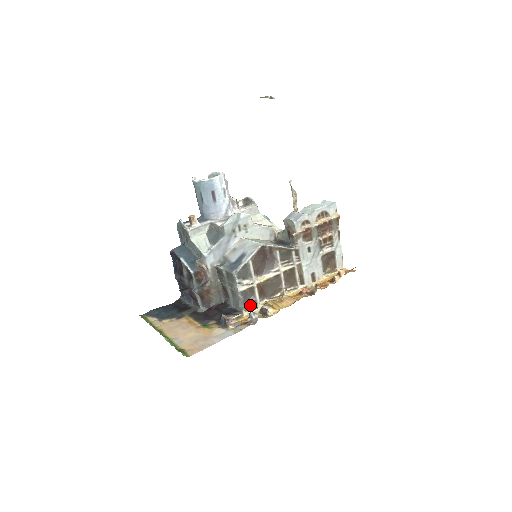
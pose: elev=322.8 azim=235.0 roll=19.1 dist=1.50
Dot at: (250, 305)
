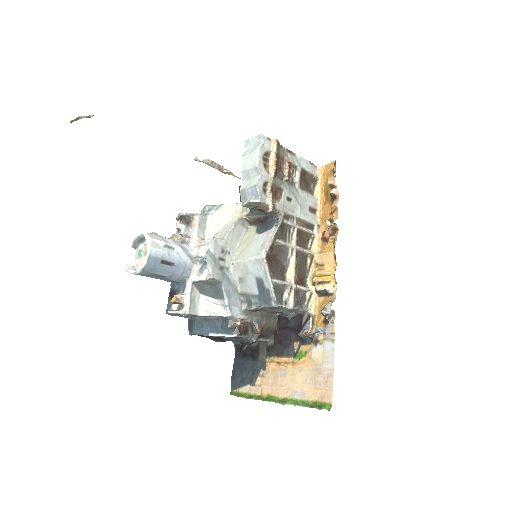
Dot at: (304, 299)
